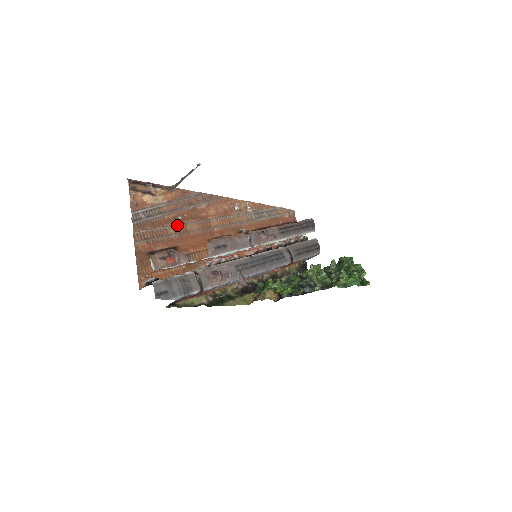
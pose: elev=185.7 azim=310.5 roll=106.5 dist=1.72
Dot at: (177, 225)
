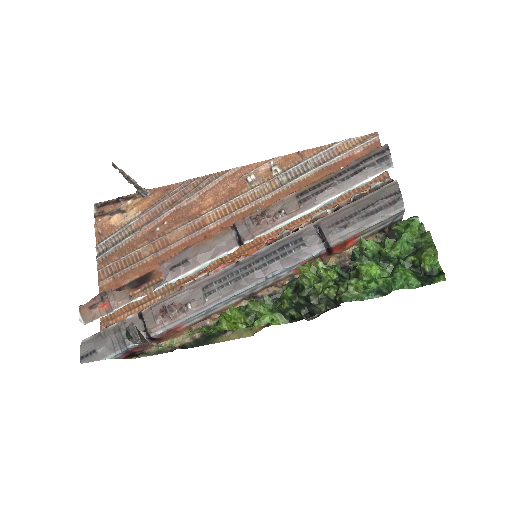
Dot at: (153, 241)
